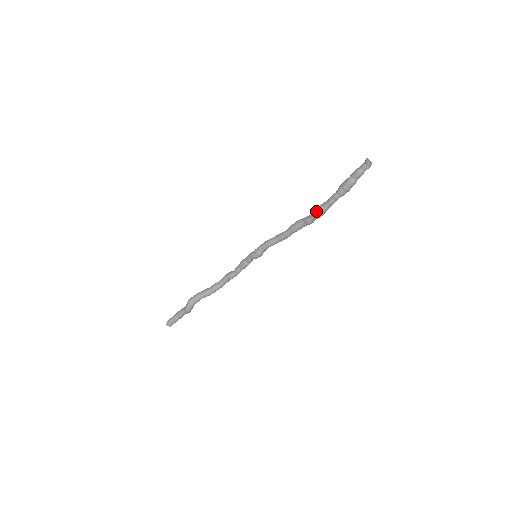
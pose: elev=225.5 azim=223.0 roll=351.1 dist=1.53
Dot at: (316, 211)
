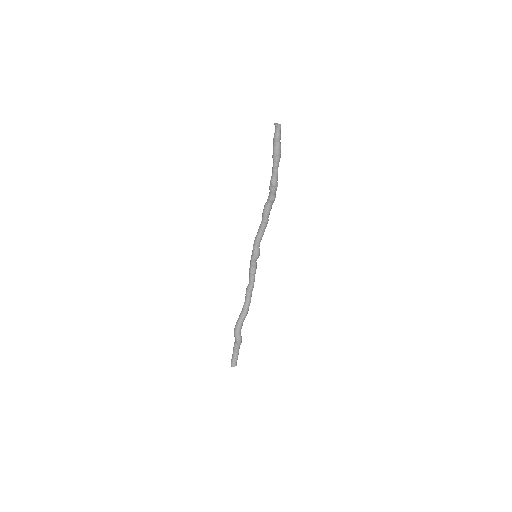
Dot at: (271, 187)
